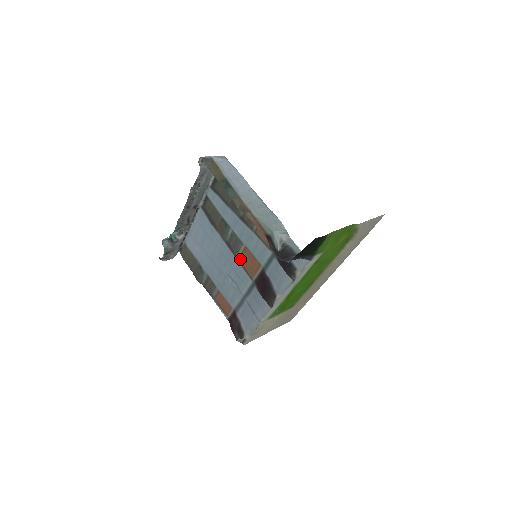
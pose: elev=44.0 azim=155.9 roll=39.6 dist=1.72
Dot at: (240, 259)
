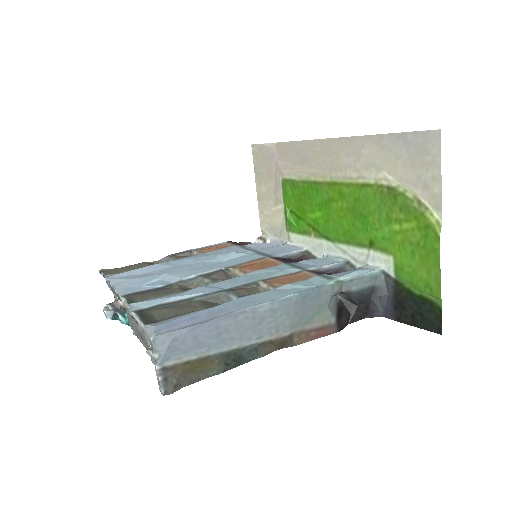
Dot at: occluded
